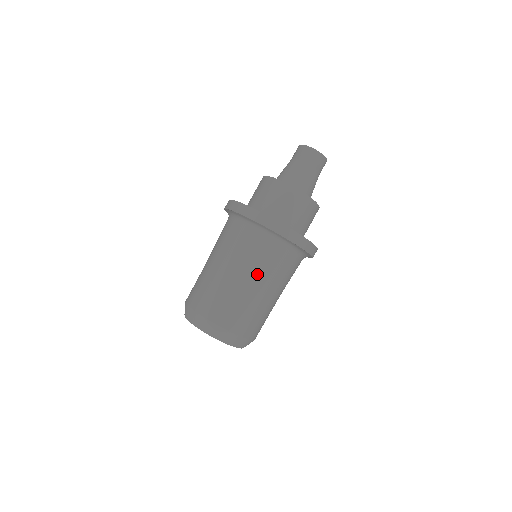
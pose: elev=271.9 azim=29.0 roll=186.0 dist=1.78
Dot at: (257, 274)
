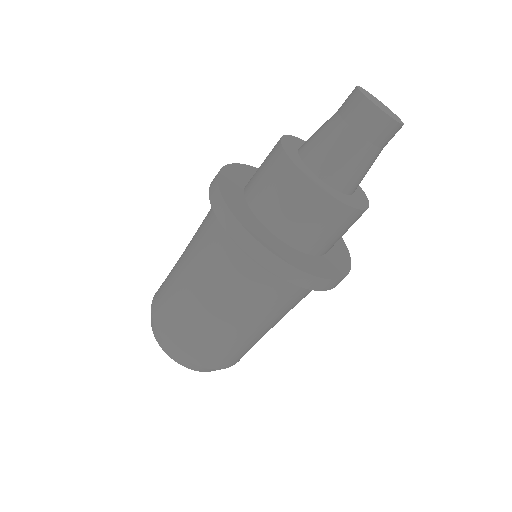
Dot at: (263, 319)
